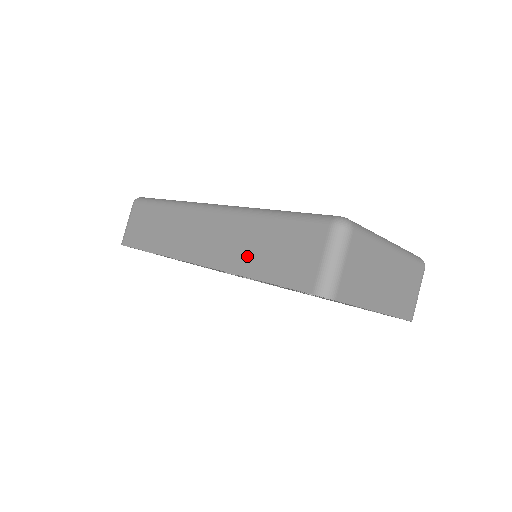
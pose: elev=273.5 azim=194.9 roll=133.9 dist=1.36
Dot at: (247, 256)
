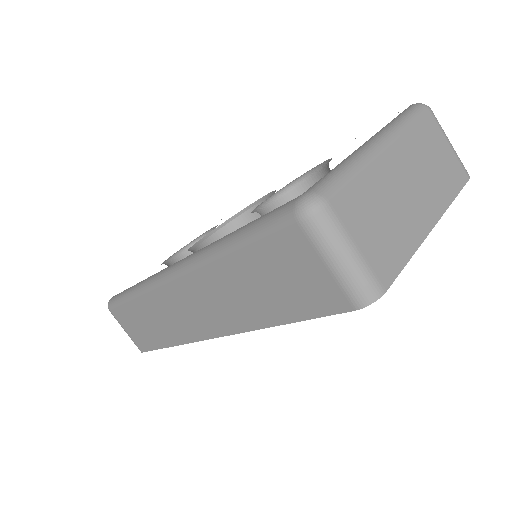
Dot at: (249, 306)
